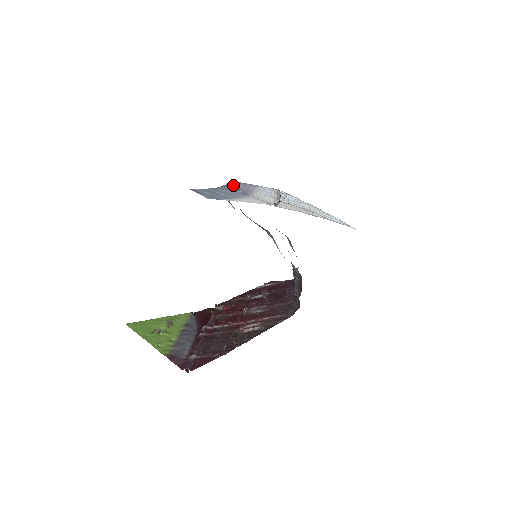
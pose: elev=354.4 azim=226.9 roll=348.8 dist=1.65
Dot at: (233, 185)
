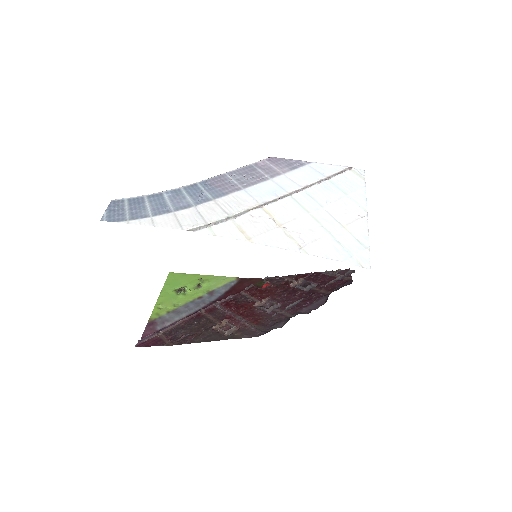
Dot at: (234, 174)
